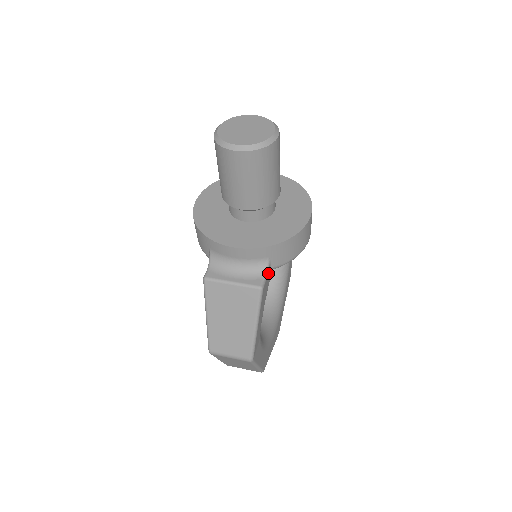
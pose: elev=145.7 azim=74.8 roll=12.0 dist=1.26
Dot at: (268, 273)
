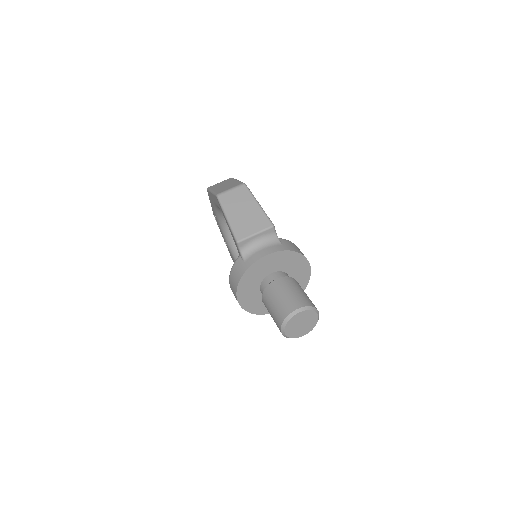
Dot at: occluded
